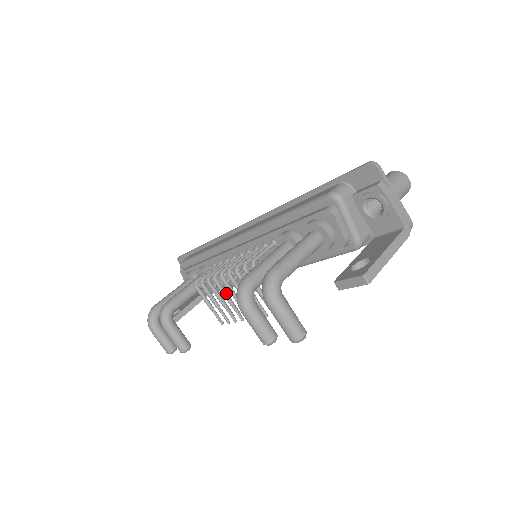
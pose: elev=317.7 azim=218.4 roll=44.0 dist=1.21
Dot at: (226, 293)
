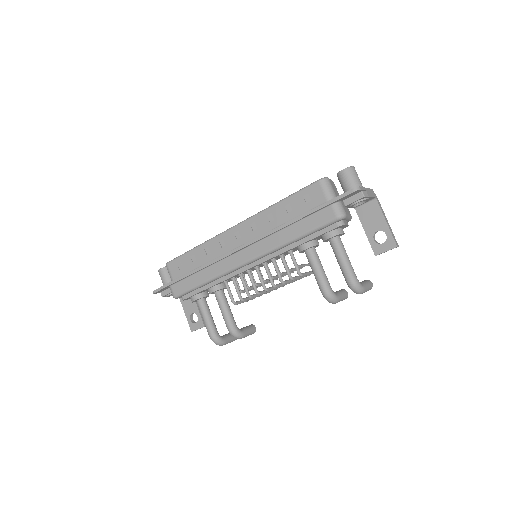
Dot at: occluded
